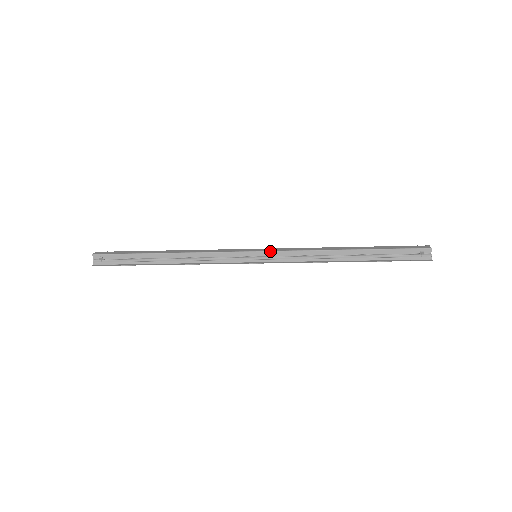
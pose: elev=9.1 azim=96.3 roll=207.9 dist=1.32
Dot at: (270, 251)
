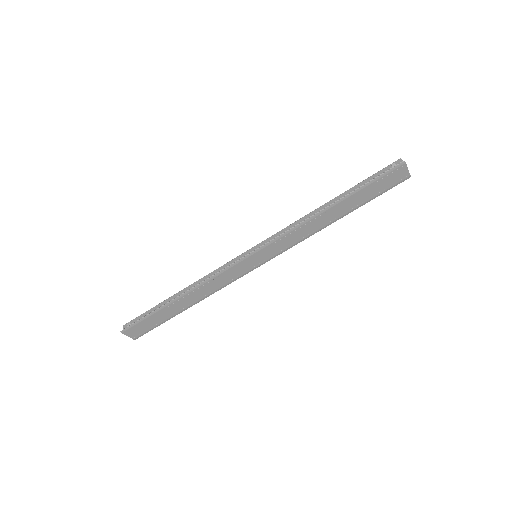
Dot at: (263, 241)
